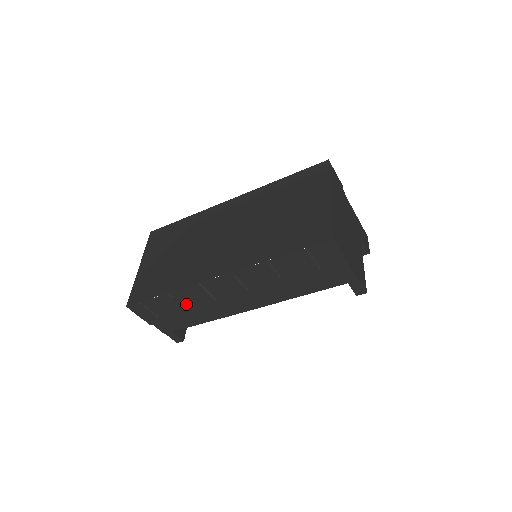
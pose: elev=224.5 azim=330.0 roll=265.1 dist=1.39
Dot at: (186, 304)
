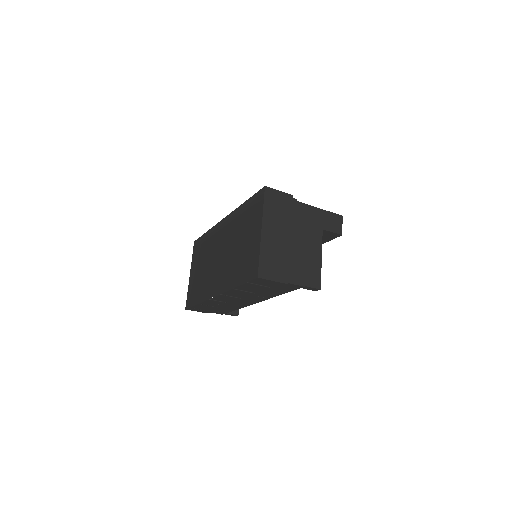
Dot at: (215, 306)
